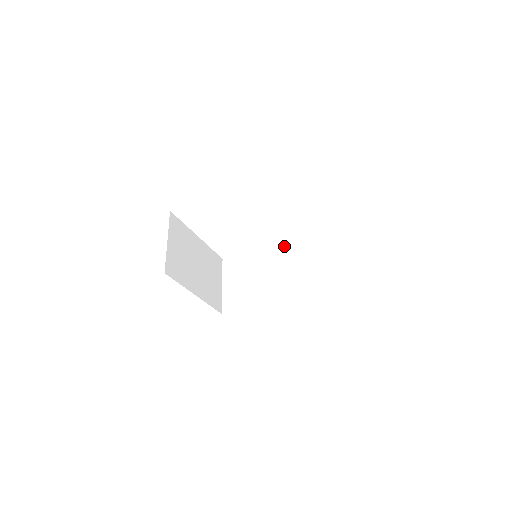
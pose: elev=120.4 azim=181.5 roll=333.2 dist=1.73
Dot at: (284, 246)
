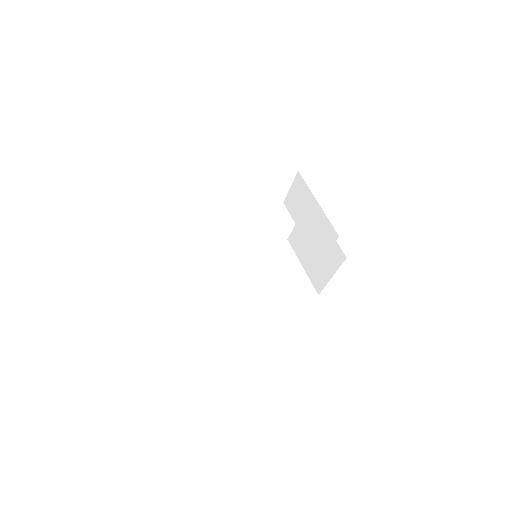
Dot at: (255, 250)
